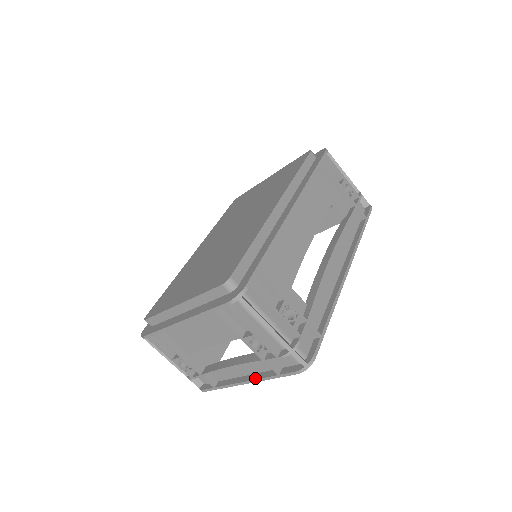
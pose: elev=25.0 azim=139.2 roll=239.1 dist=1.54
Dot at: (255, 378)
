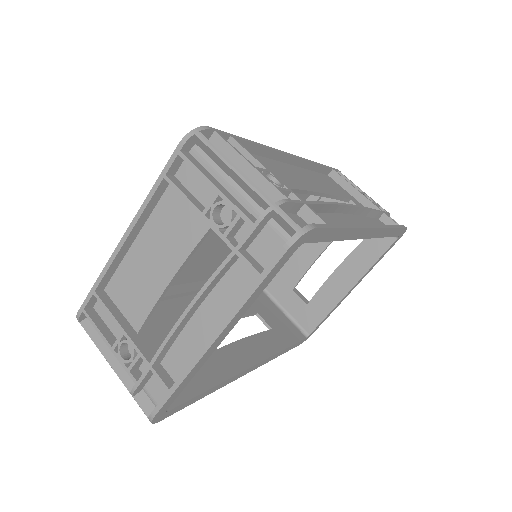
Dot at: (227, 316)
